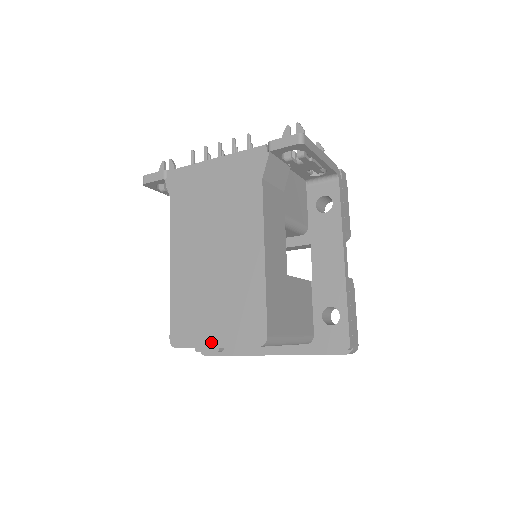
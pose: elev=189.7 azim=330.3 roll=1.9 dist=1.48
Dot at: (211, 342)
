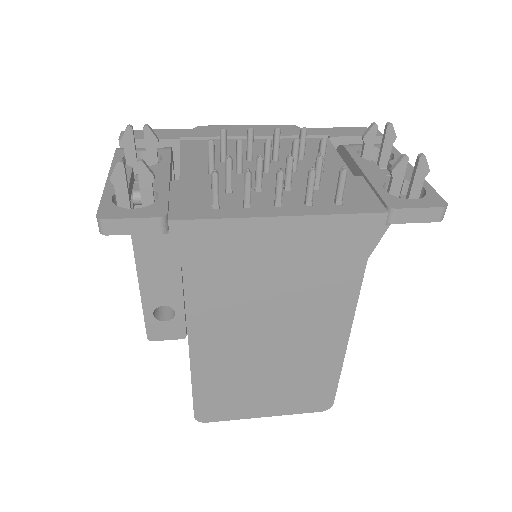
Dot at: (259, 414)
